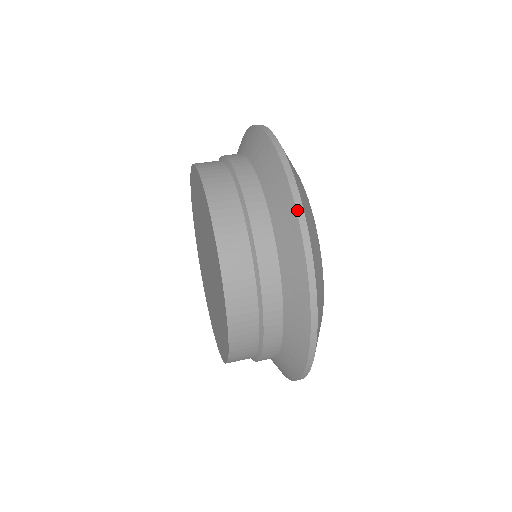
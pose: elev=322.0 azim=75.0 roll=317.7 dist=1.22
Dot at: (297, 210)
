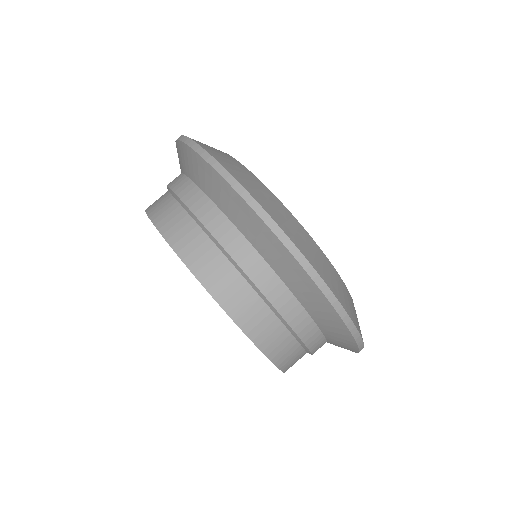
Dot at: (252, 207)
